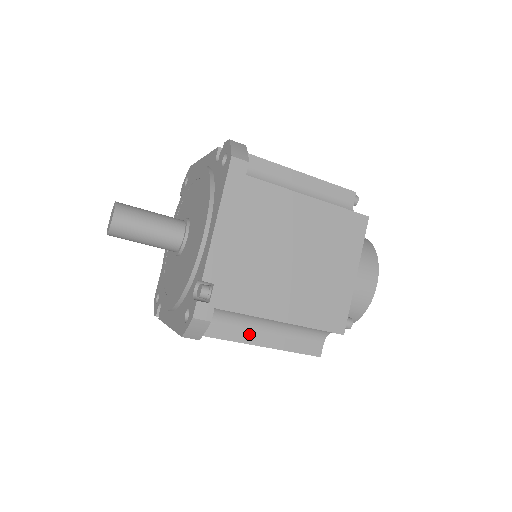
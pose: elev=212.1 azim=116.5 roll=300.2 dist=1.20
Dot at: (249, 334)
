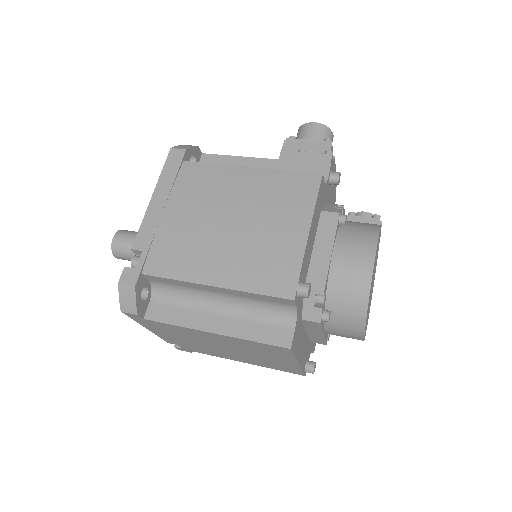
Dot at: occluded
